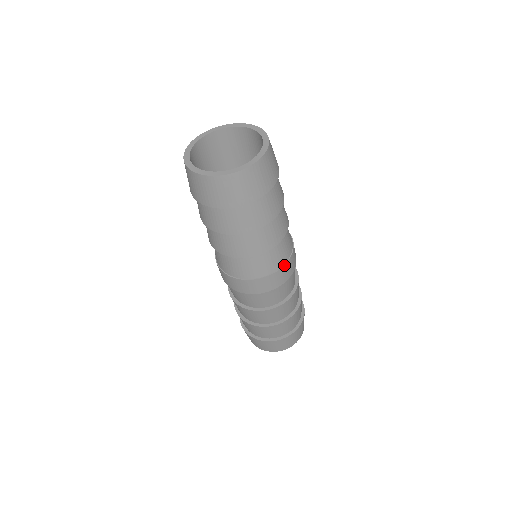
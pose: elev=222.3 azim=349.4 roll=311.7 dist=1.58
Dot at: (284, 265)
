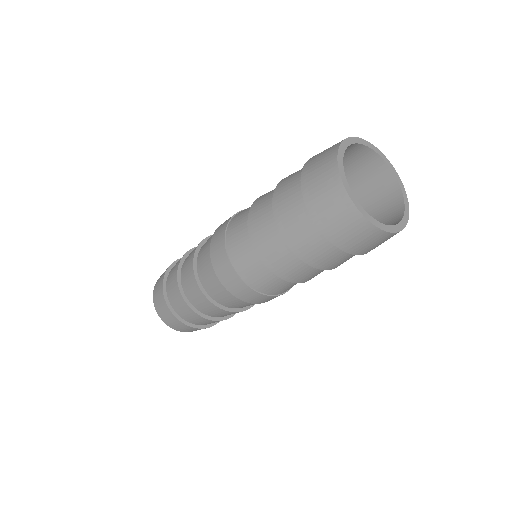
Dot at: occluded
